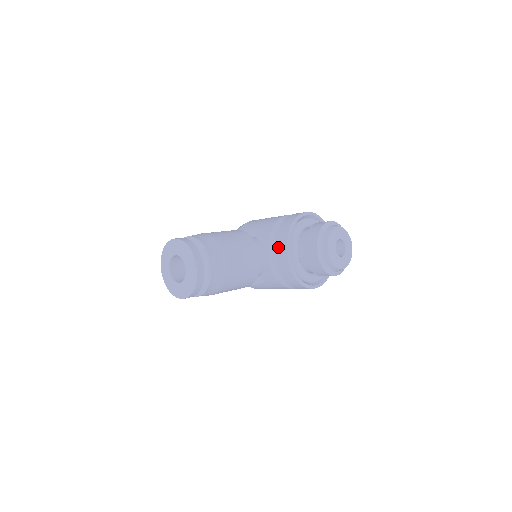
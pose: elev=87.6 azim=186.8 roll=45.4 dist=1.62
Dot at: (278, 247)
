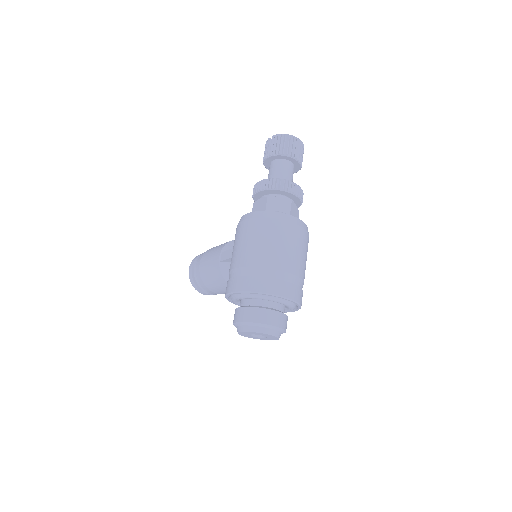
Dot at: occluded
